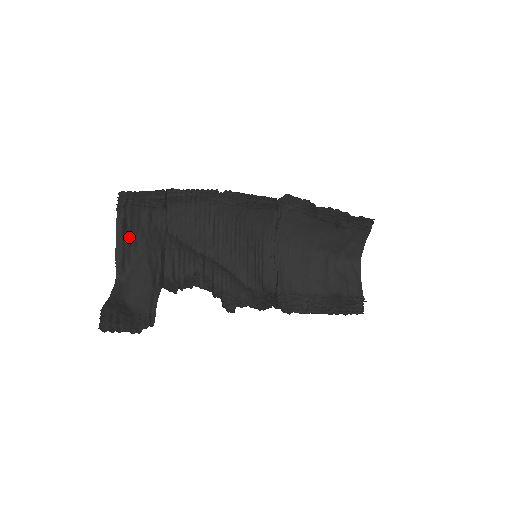
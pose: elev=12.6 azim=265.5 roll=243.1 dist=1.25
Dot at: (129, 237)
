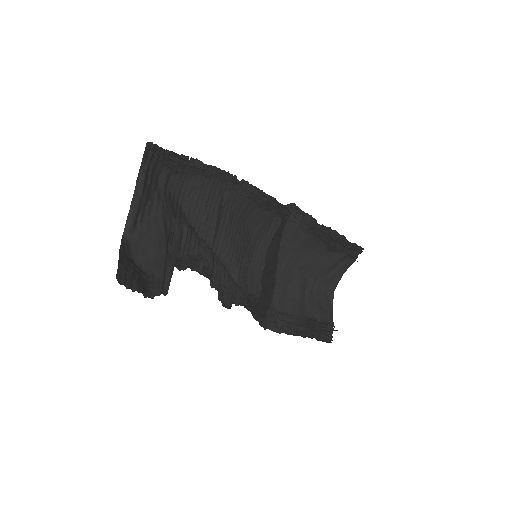
Dot at: (147, 193)
